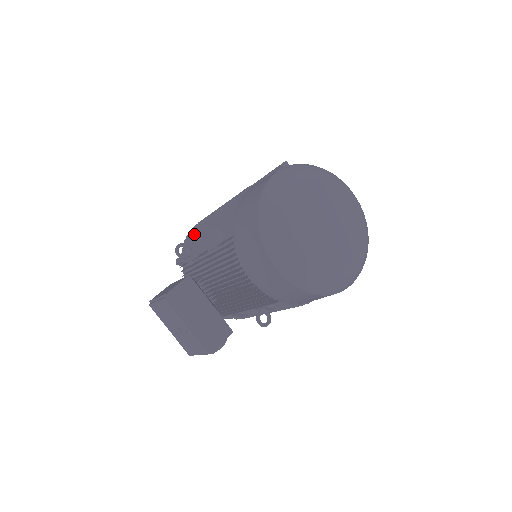
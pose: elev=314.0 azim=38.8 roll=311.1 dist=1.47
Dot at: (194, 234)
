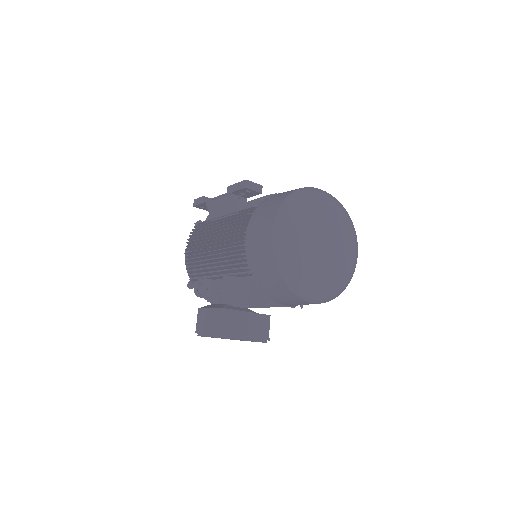
Dot at: (198, 270)
